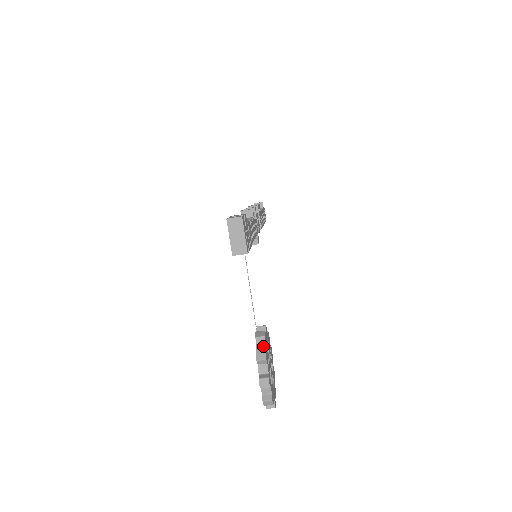
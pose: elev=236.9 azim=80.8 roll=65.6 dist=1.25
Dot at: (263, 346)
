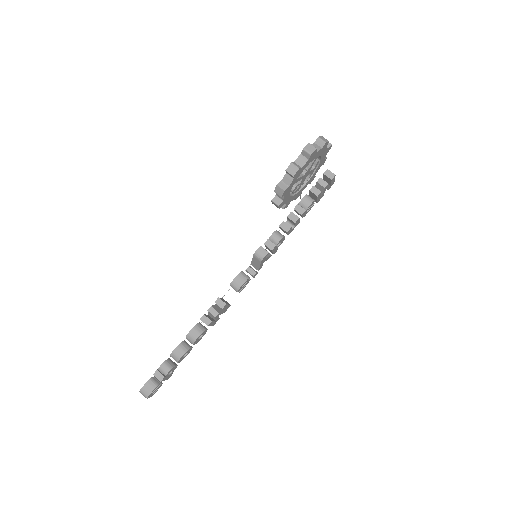
Dot at: occluded
